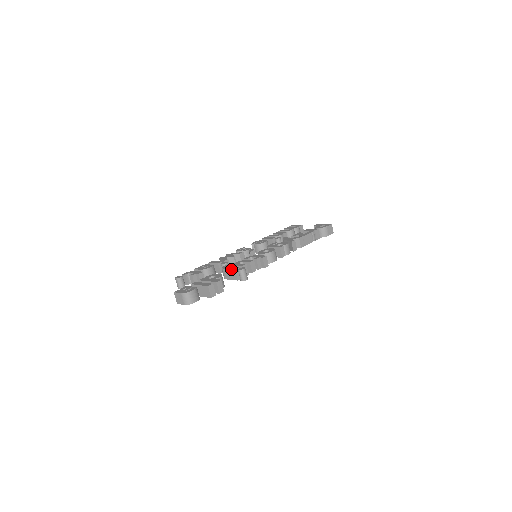
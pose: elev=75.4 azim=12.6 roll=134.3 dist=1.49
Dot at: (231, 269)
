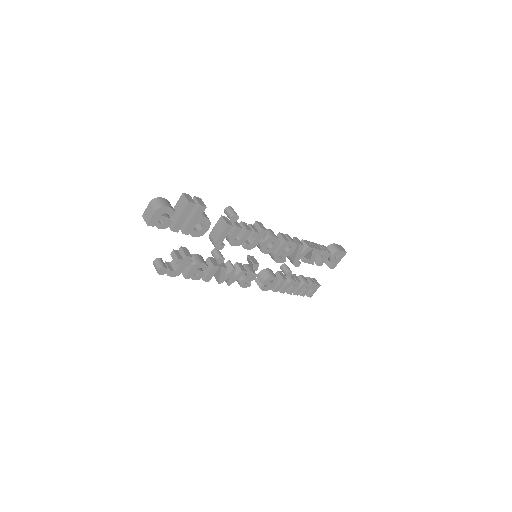
Dot at: (217, 221)
